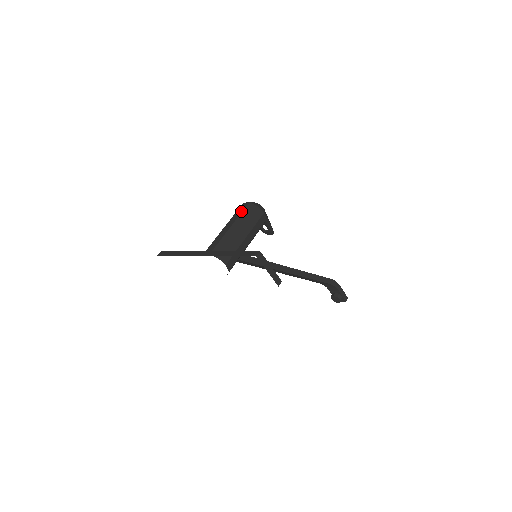
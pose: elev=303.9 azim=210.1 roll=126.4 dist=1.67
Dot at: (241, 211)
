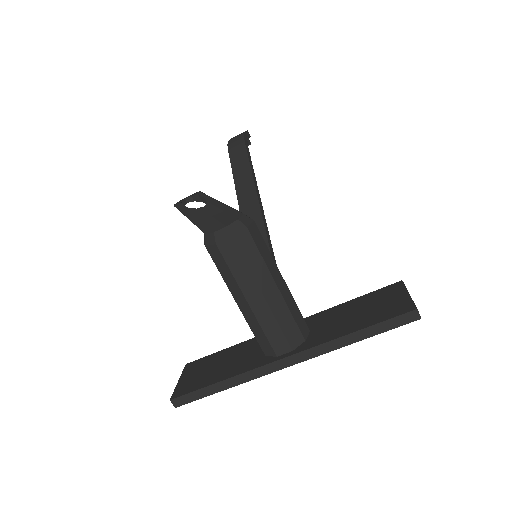
Dot at: (241, 261)
